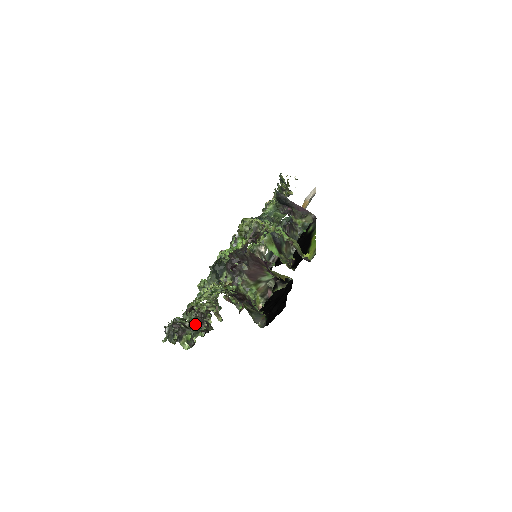
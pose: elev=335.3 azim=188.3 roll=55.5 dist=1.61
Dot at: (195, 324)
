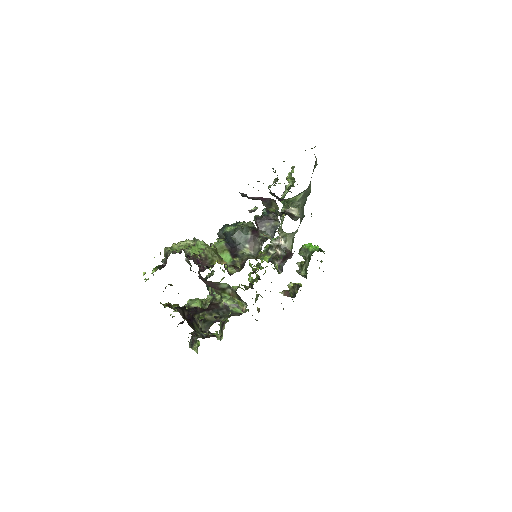
Dot at: (220, 329)
